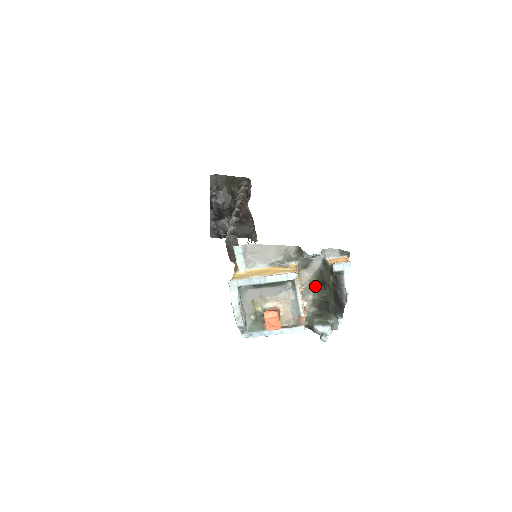
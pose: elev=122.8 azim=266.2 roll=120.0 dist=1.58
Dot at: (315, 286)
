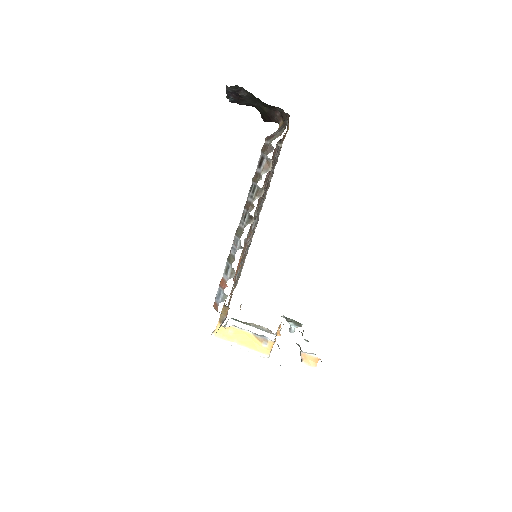
Dot at: occluded
